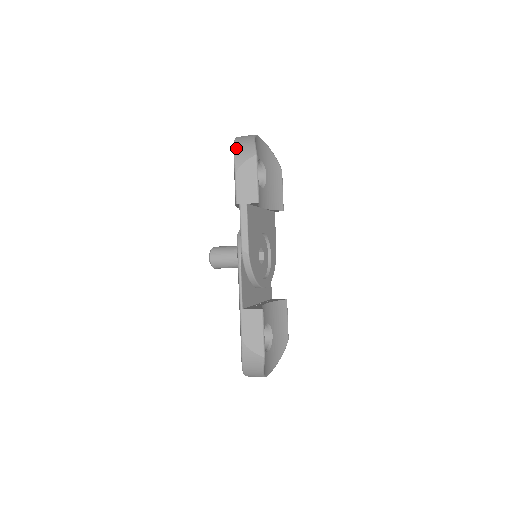
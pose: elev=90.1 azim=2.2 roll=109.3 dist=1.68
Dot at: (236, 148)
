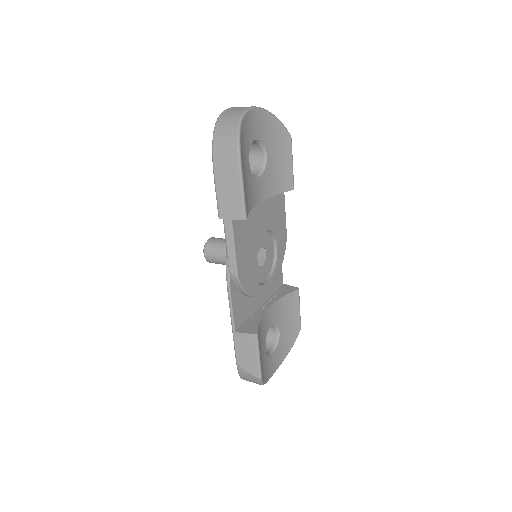
Dot at: (215, 142)
